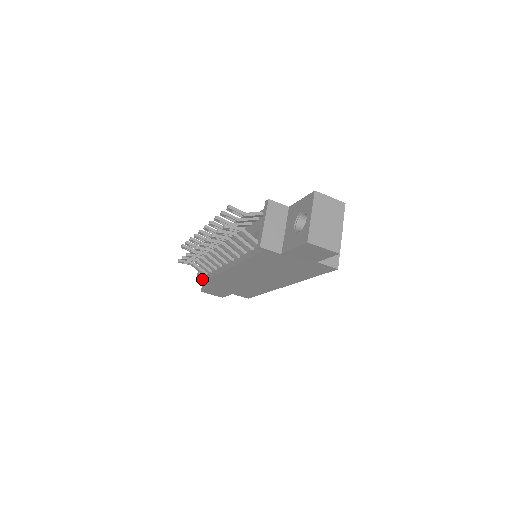
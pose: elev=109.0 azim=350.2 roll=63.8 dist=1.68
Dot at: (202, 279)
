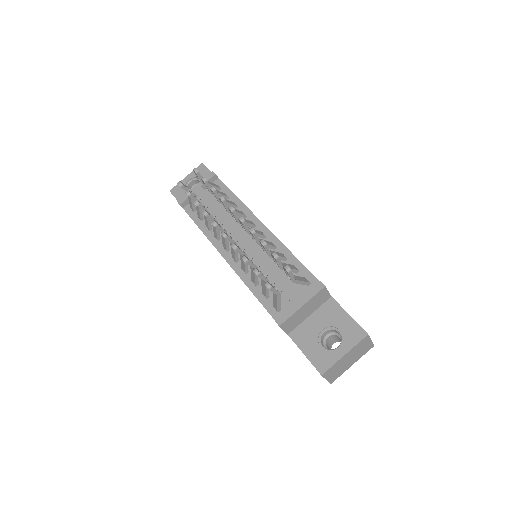
Dot at: (185, 205)
